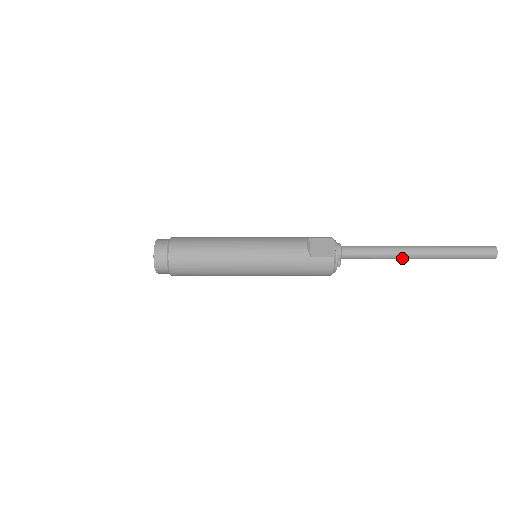
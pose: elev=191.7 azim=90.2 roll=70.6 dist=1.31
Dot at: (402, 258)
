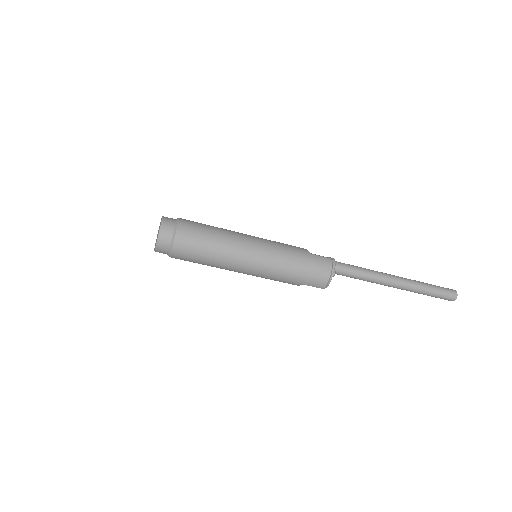
Dot at: (385, 280)
